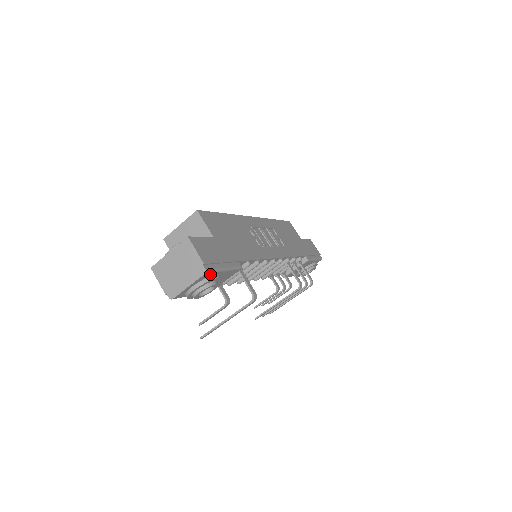
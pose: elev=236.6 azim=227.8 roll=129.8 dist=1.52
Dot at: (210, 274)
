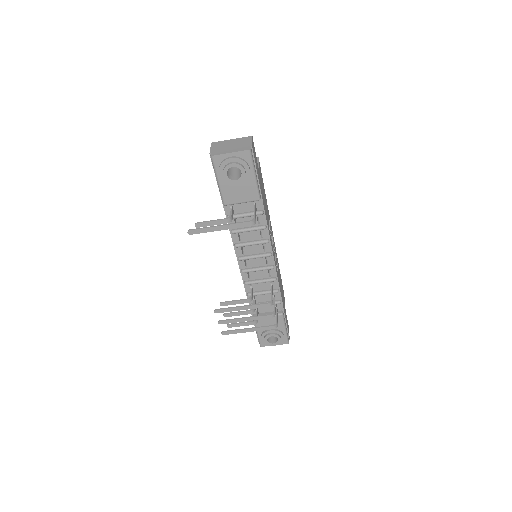
Dot at: (248, 160)
